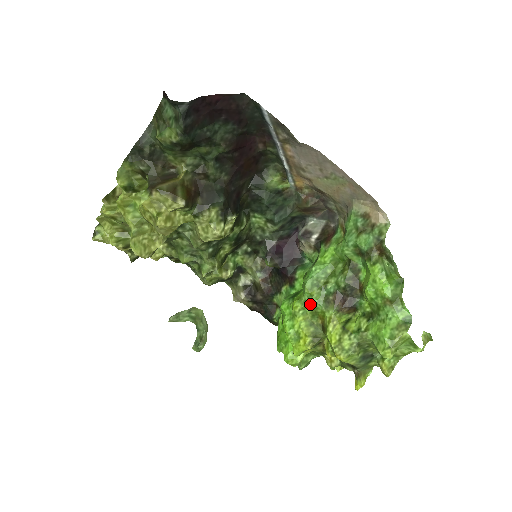
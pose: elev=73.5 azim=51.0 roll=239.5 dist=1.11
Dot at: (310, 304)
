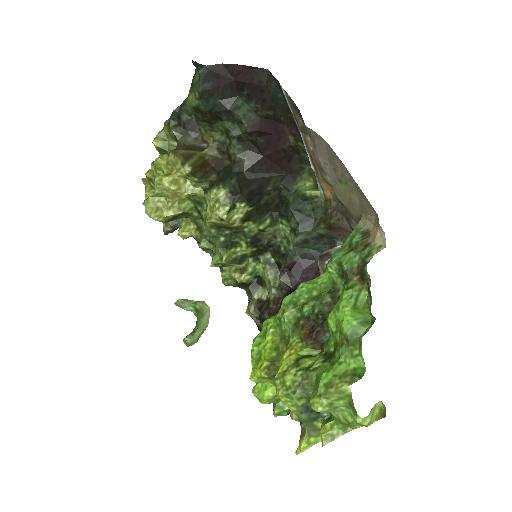
Dot at: (281, 323)
